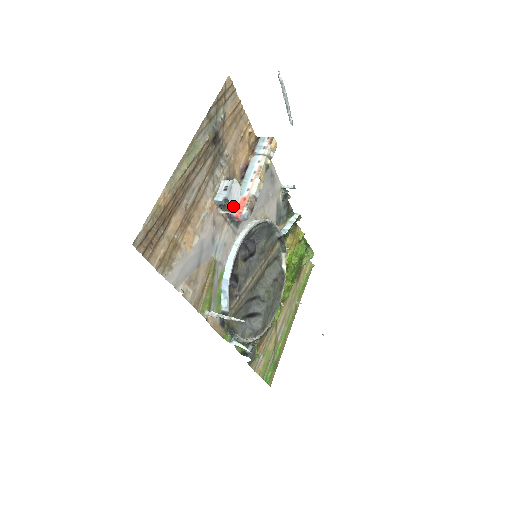
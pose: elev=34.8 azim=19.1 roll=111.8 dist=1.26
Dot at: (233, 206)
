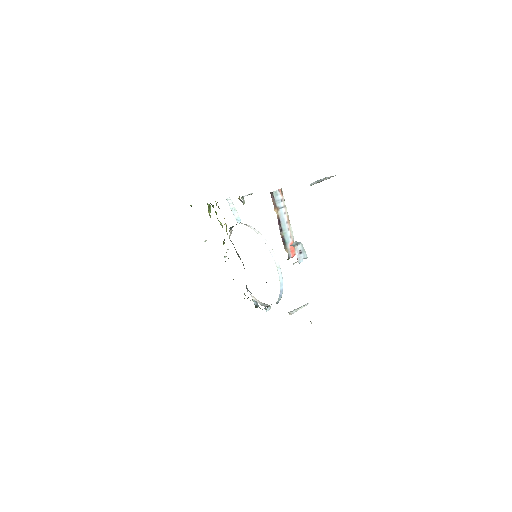
Dot at: occluded
